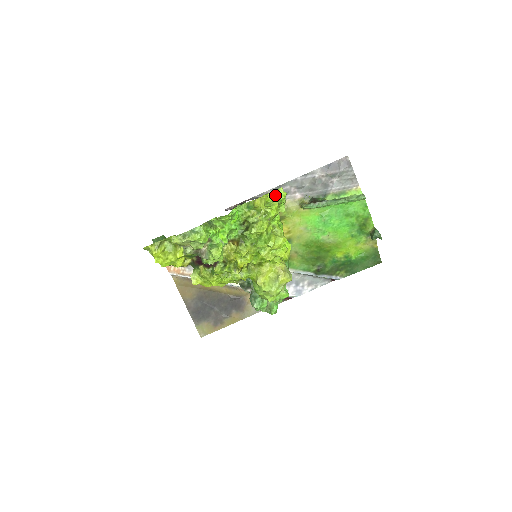
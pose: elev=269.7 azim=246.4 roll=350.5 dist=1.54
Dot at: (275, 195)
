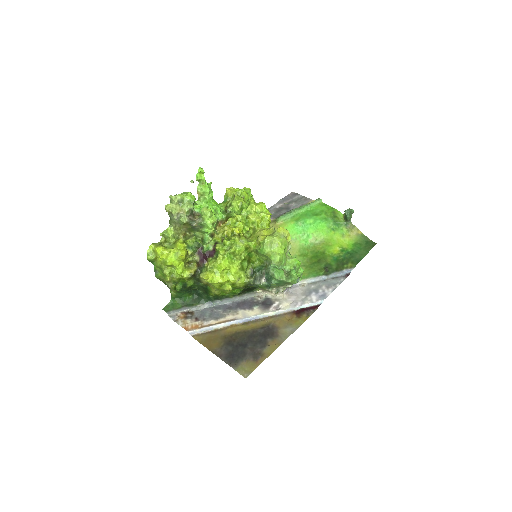
Dot at: (242, 191)
